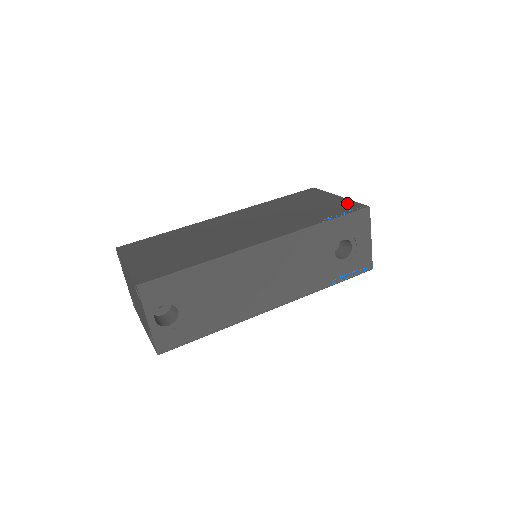
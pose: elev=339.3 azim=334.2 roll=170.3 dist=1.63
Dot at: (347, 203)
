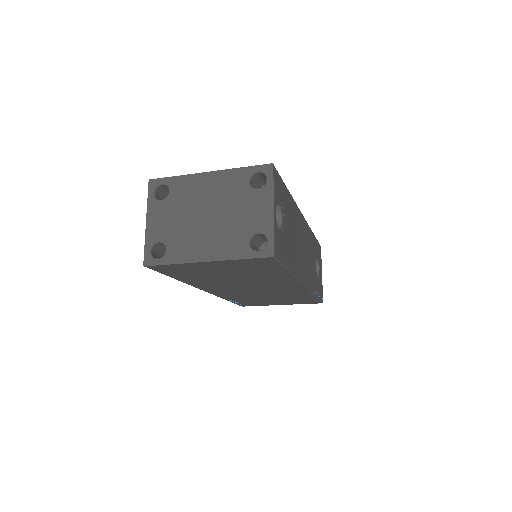
Dot at: occluded
